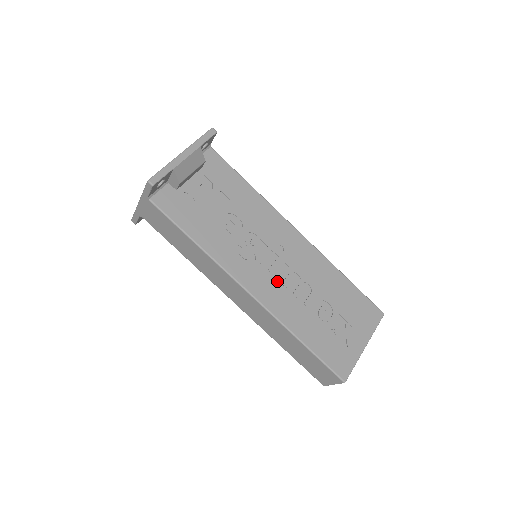
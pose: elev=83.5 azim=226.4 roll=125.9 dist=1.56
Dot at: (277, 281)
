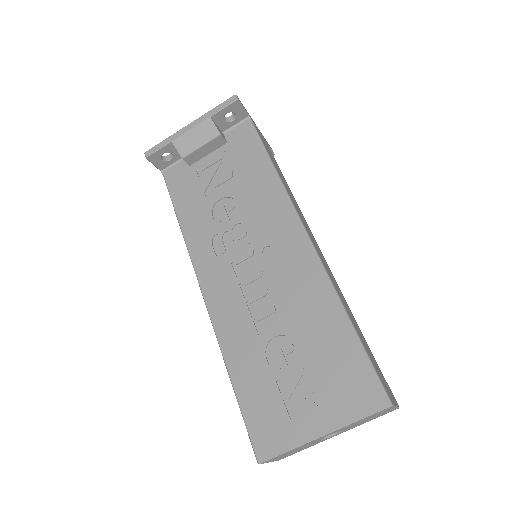
Dot at: (241, 290)
